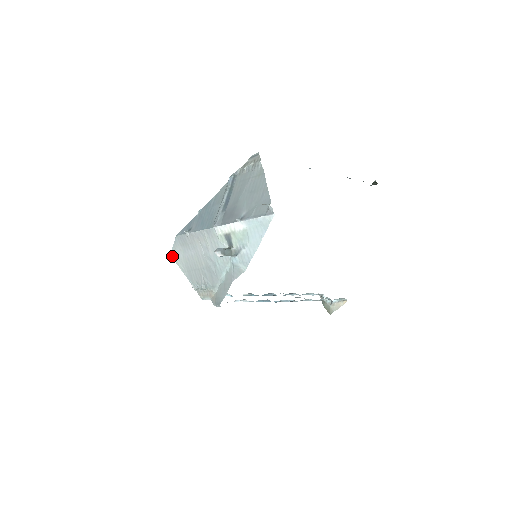
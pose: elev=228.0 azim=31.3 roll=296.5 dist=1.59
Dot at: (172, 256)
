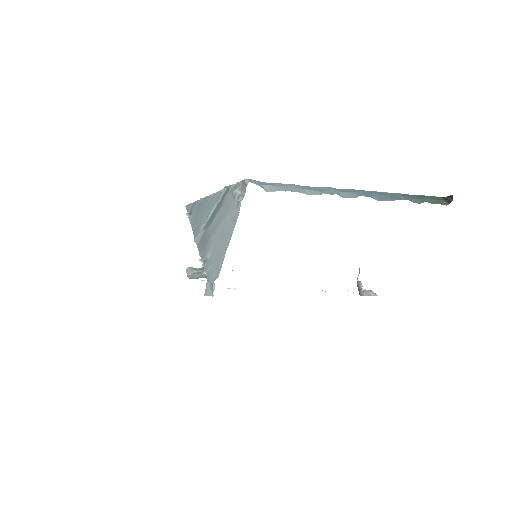
Dot at: occluded
